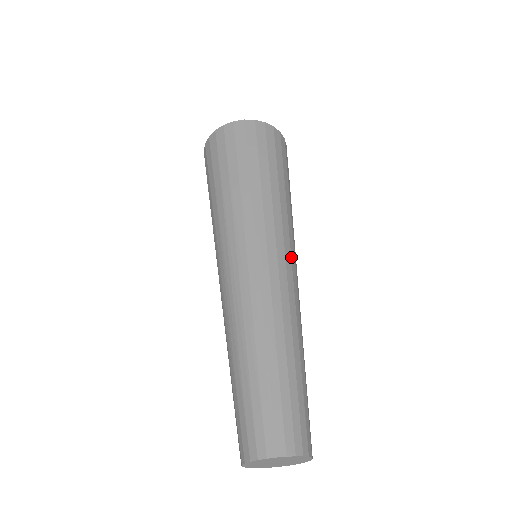
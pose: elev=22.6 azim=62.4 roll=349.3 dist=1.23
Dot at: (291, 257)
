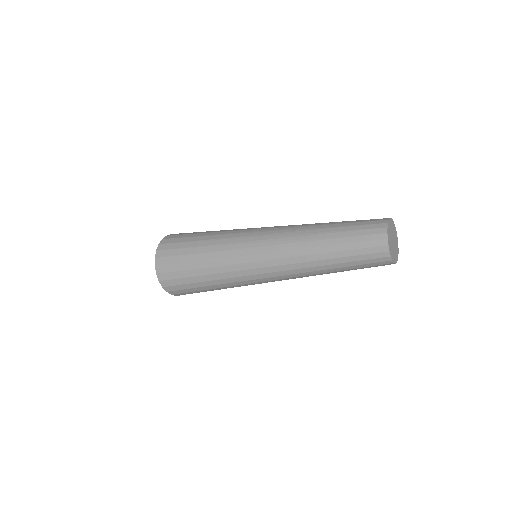
Dot at: occluded
